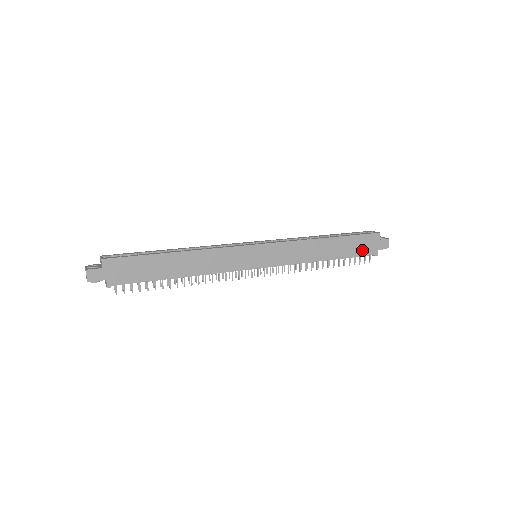
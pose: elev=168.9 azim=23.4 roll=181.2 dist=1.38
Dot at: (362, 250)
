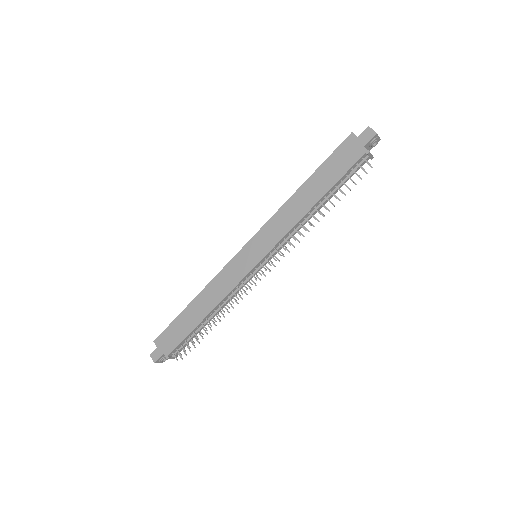
Dot at: (346, 164)
